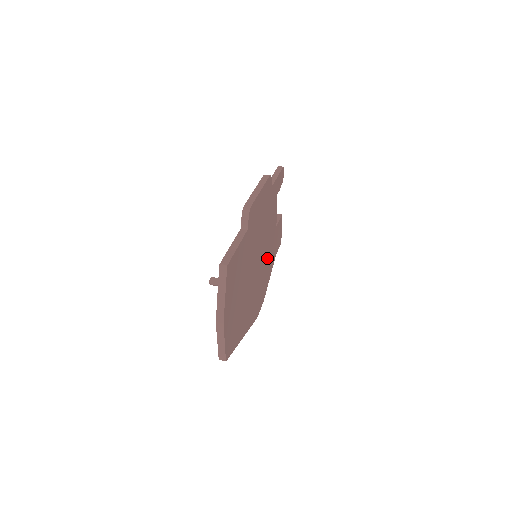
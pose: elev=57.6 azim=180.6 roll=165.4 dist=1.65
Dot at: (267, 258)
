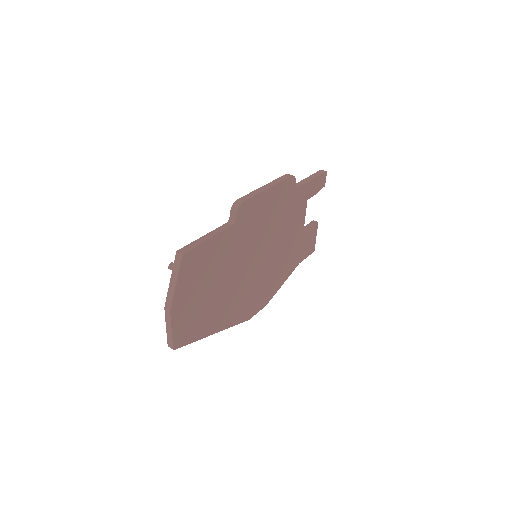
Dot at: (278, 262)
